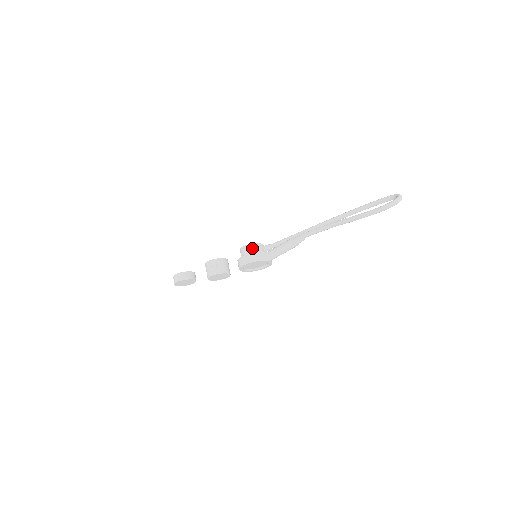
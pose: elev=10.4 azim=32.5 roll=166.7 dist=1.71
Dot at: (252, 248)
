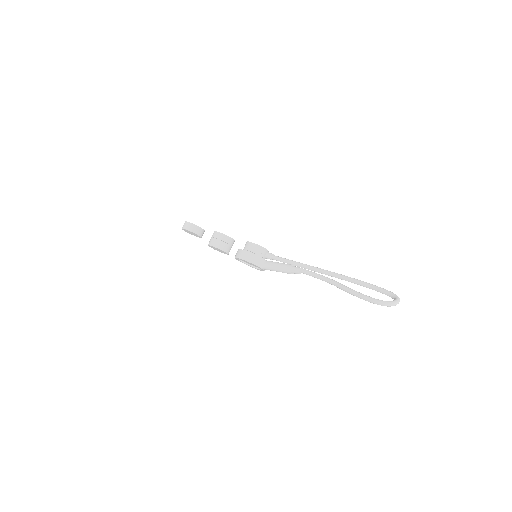
Dot at: (256, 249)
